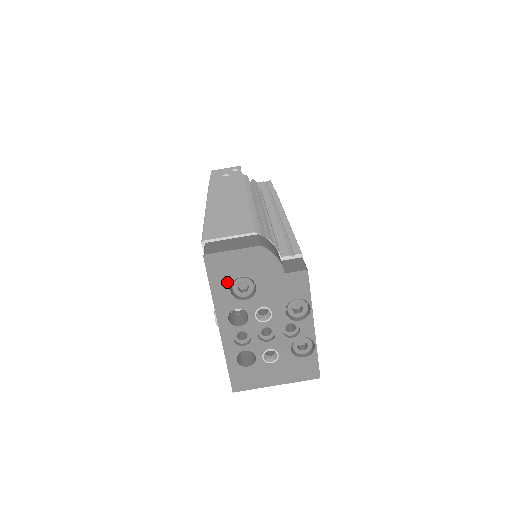
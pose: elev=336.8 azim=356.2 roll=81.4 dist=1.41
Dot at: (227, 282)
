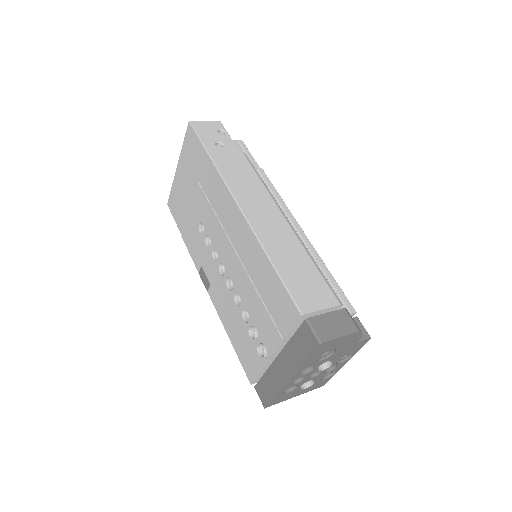
Dot at: (320, 354)
